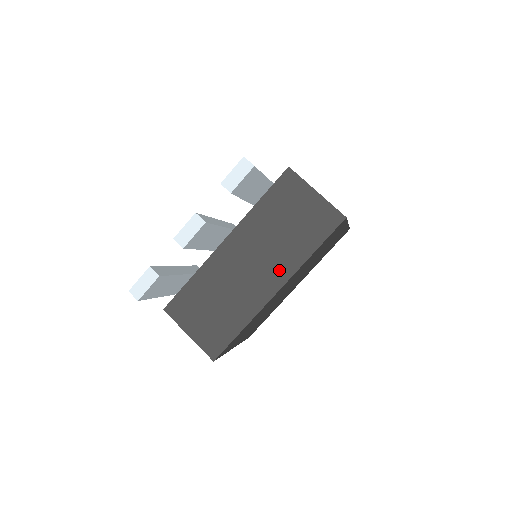
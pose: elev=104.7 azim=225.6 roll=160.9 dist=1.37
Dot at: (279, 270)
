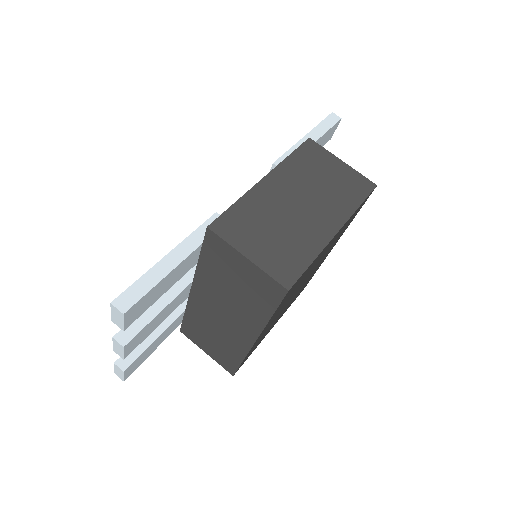
Dot at: (247, 325)
